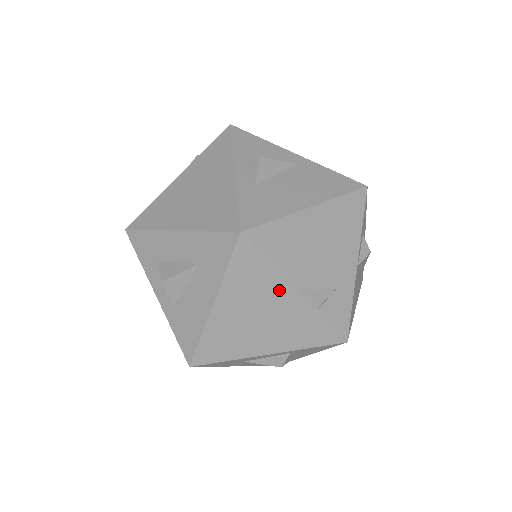
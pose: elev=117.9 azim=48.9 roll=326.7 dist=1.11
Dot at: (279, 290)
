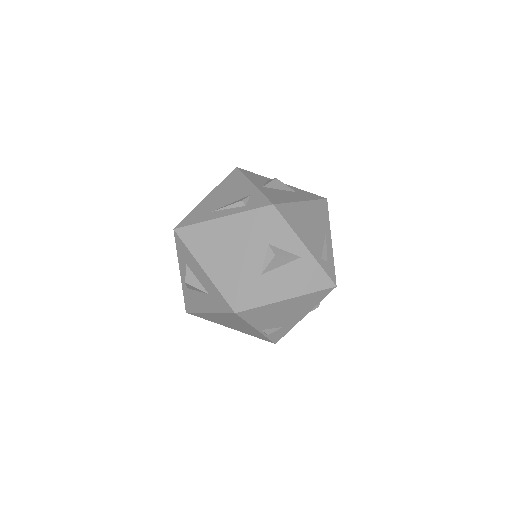
Dot at: (247, 326)
